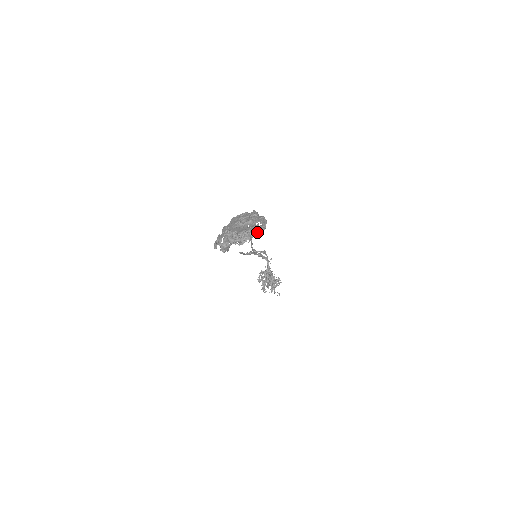
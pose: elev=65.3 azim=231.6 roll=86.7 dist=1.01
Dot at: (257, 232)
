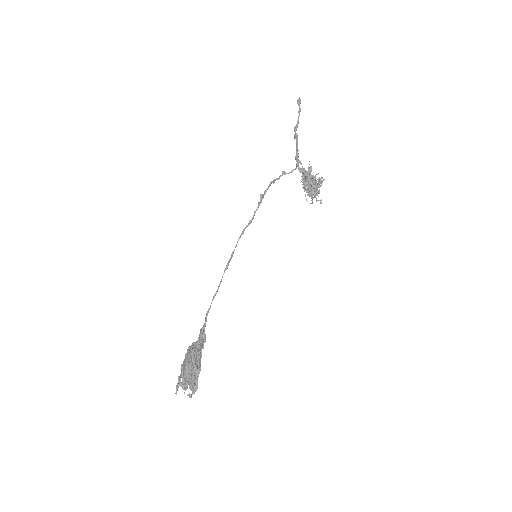
Dot at: (193, 393)
